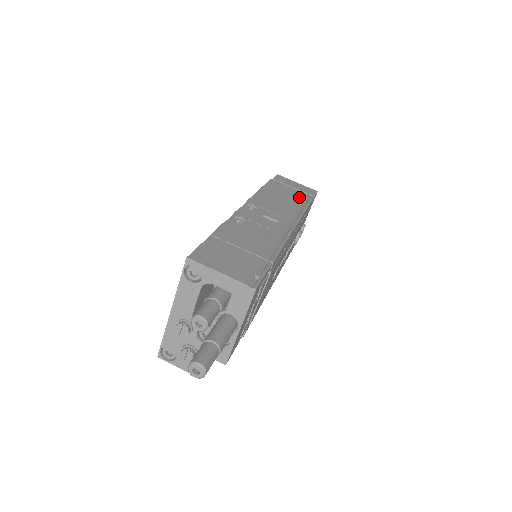
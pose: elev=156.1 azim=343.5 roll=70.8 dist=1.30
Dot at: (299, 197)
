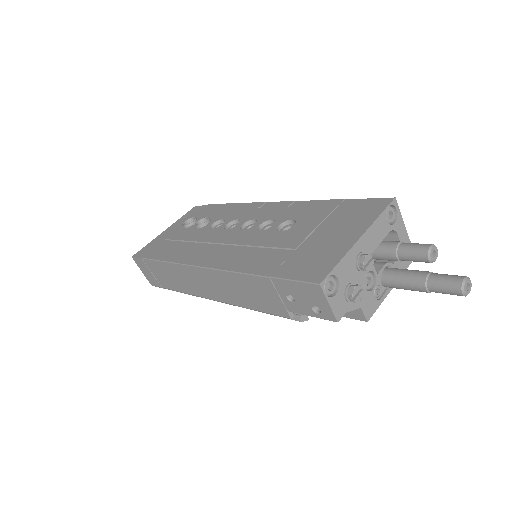
Dot at: occluded
